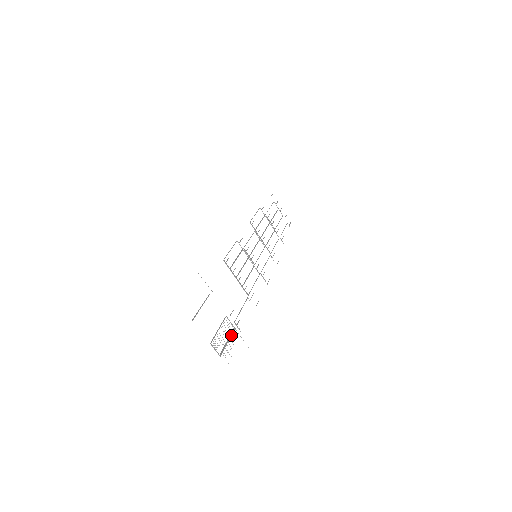
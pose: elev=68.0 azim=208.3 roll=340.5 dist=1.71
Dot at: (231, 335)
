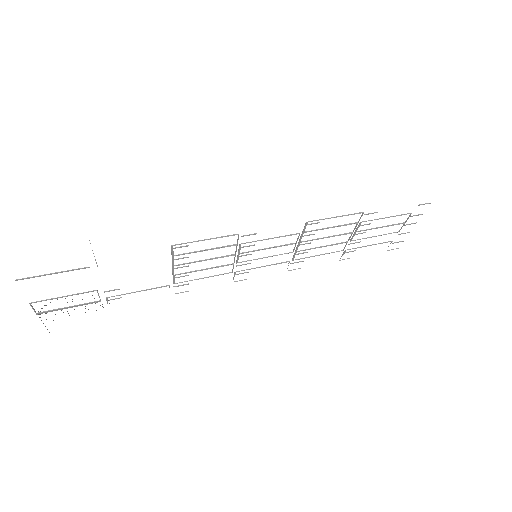
Dot at: (84, 304)
